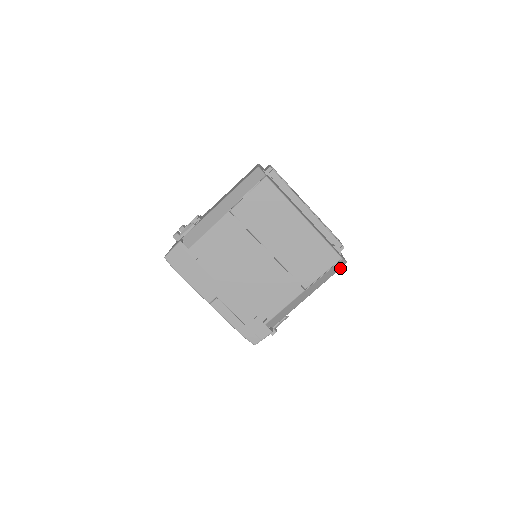
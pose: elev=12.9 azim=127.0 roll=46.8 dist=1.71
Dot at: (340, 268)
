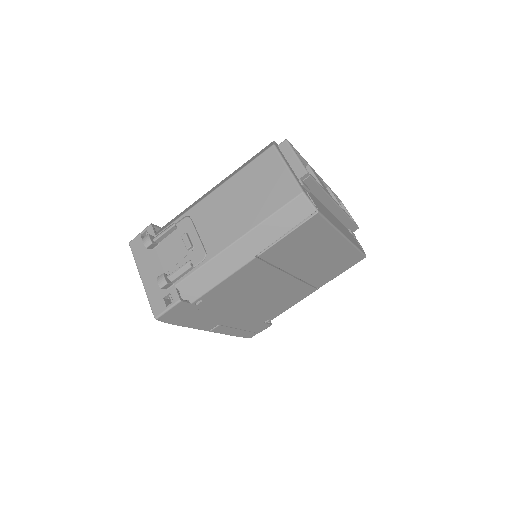
Dot at: occluded
